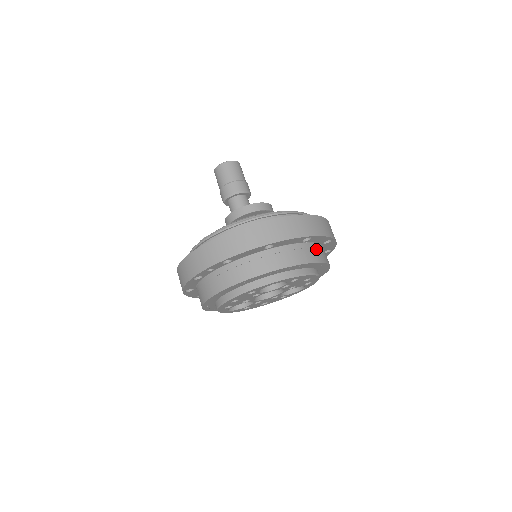
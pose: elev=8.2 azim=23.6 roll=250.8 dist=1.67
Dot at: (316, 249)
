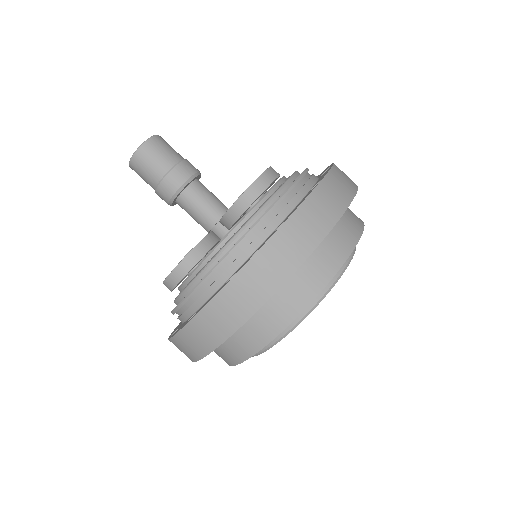
Dot at: occluded
